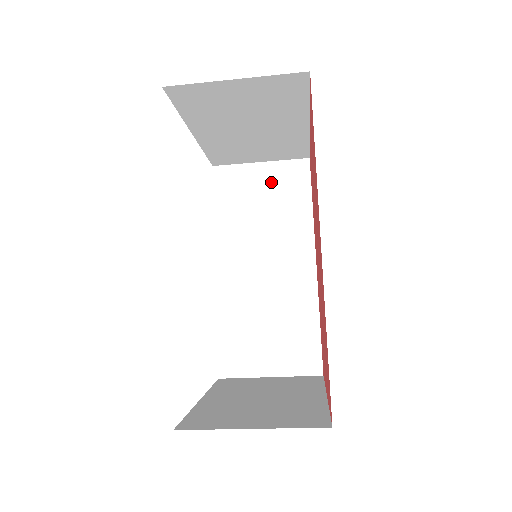
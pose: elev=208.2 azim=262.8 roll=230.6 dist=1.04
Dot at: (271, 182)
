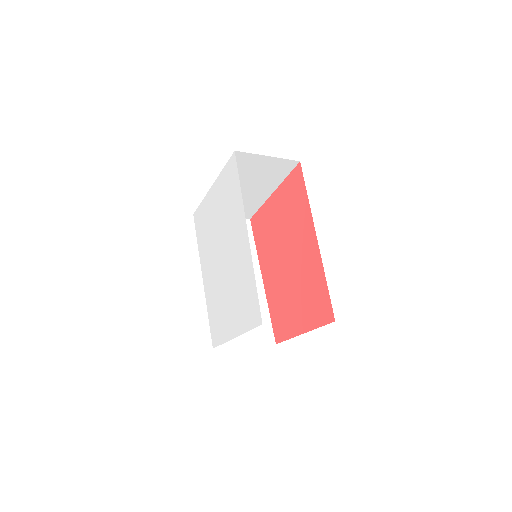
Dot at: occluded
